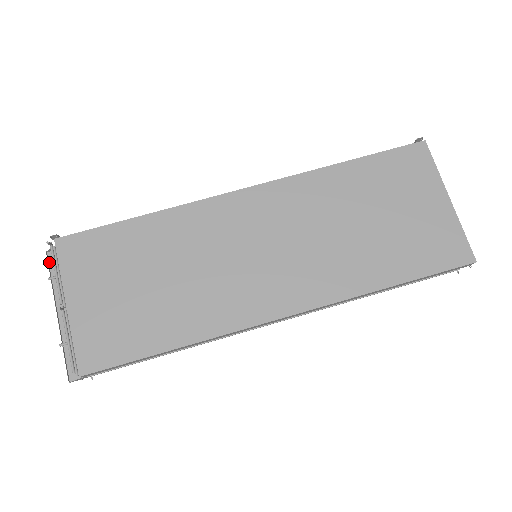
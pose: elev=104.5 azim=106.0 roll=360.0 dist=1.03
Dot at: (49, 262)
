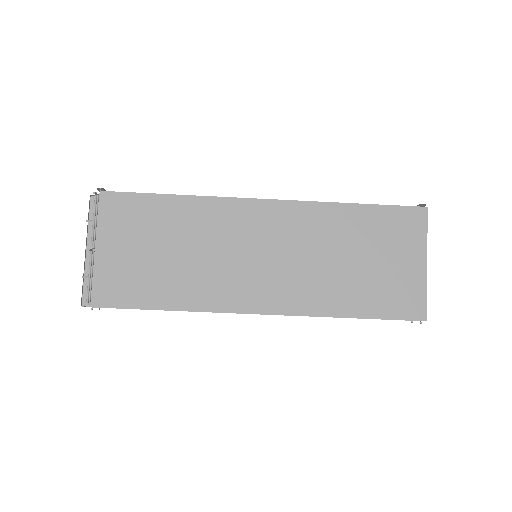
Dot at: (90, 205)
